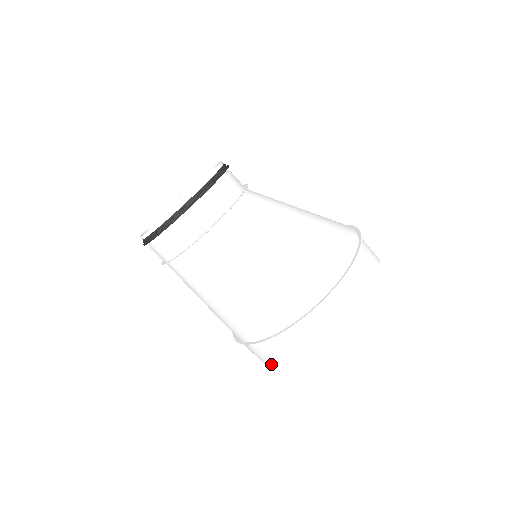
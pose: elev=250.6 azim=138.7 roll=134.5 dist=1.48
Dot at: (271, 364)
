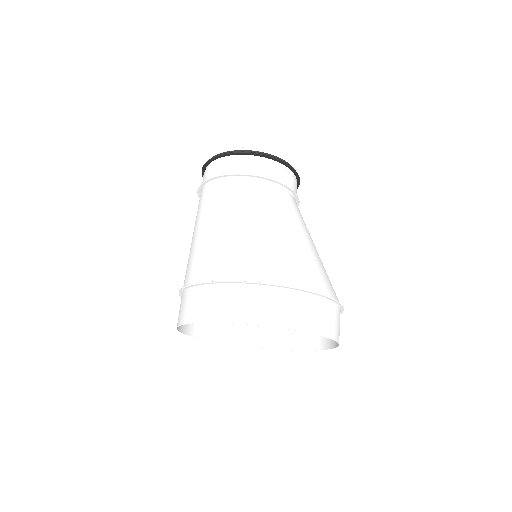
Dot at: (185, 320)
